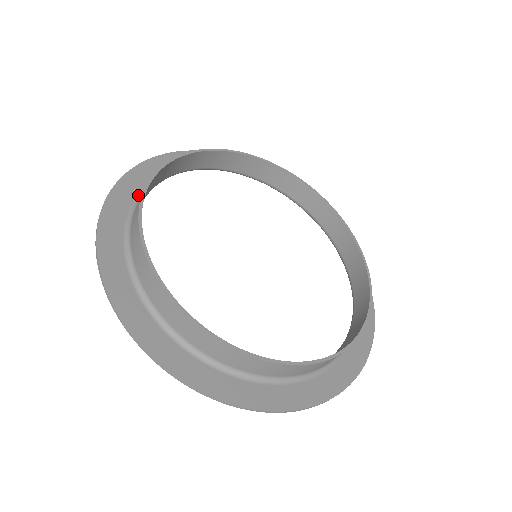
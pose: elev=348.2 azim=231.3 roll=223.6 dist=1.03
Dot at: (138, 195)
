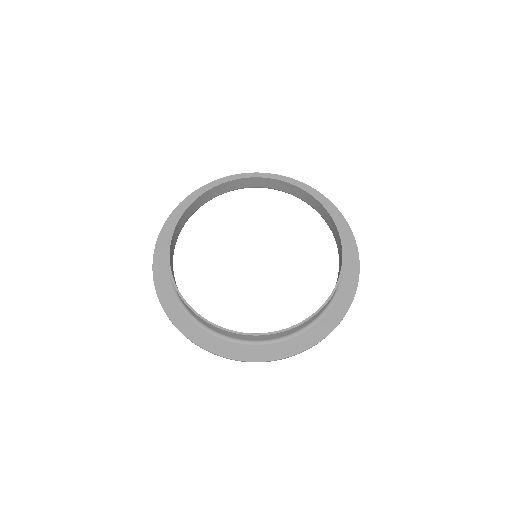
Dot at: occluded
